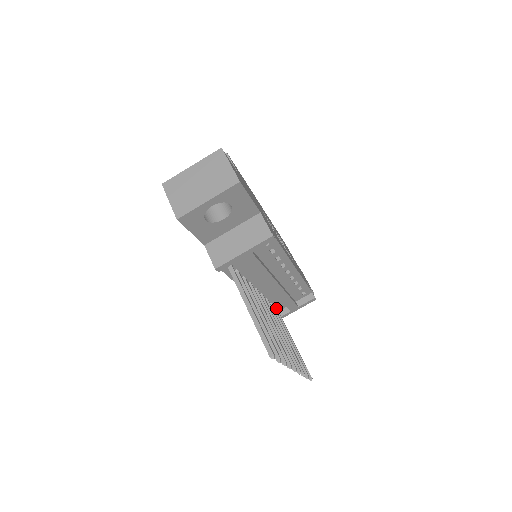
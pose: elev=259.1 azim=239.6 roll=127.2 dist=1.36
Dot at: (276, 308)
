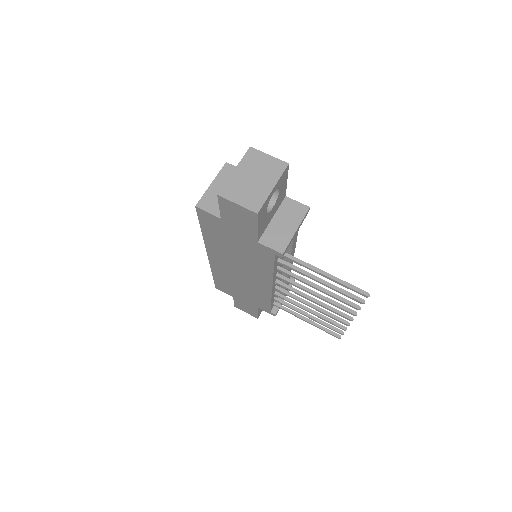
Dot at: (275, 302)
